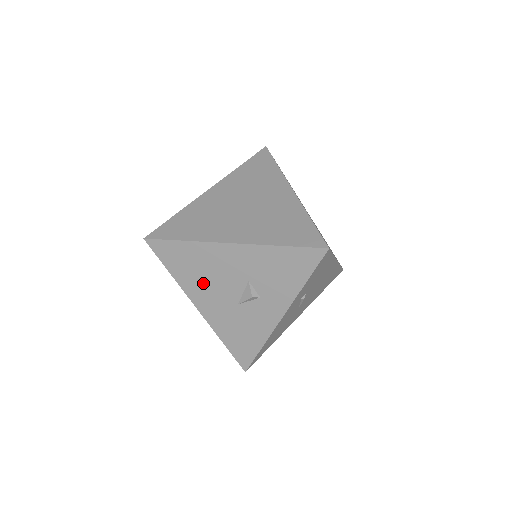
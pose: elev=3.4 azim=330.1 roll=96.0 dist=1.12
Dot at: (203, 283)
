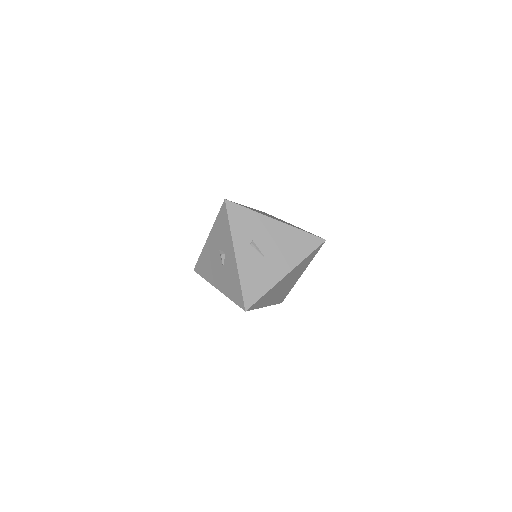
Dot at: (212, 270)
